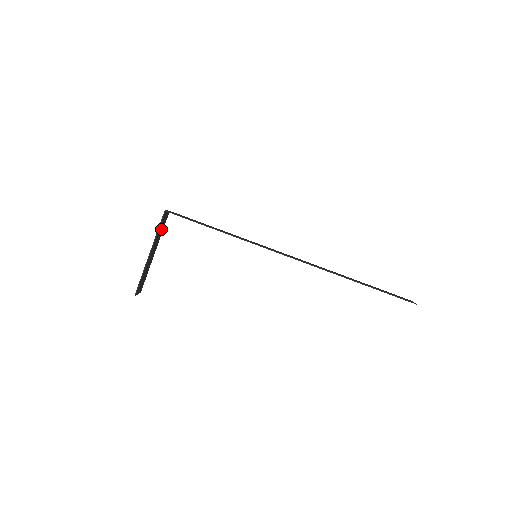
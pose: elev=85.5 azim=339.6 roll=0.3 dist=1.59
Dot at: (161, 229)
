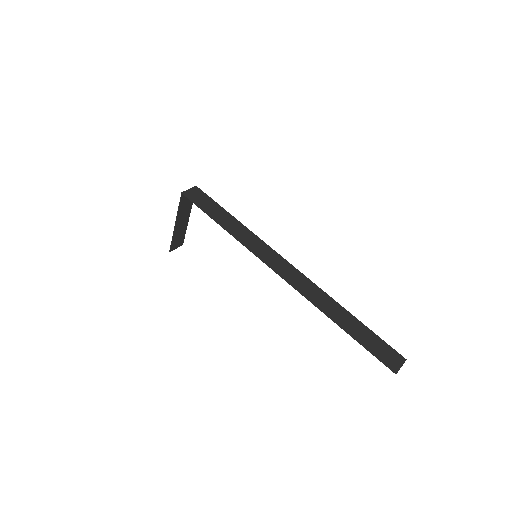
Dot at: (187, 203)
